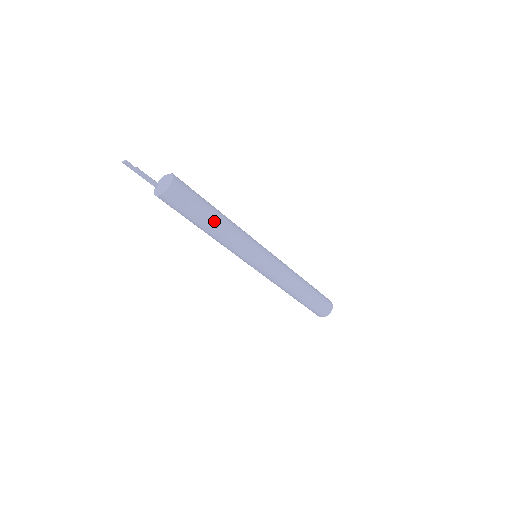
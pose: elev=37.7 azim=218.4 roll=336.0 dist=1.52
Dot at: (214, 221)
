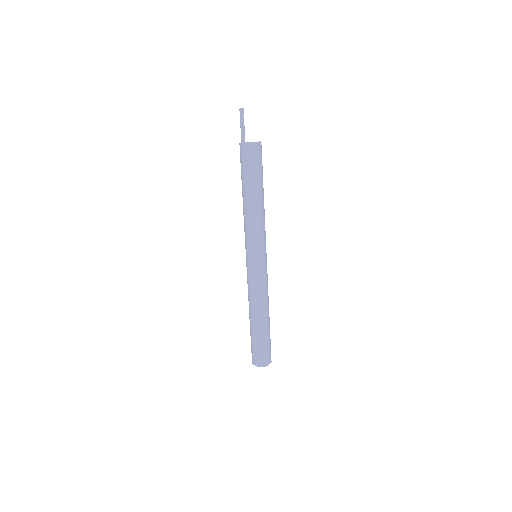
Dot at: (259, 193)
